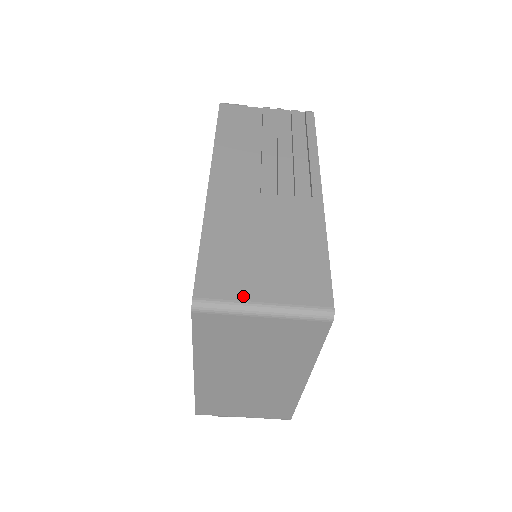
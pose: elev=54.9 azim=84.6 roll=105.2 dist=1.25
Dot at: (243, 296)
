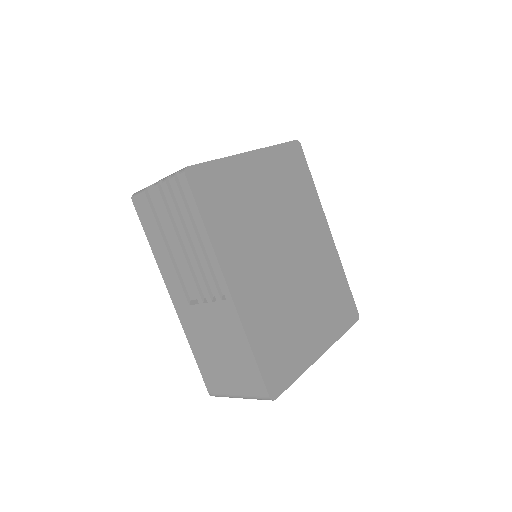
Dot at: (227, 391)
